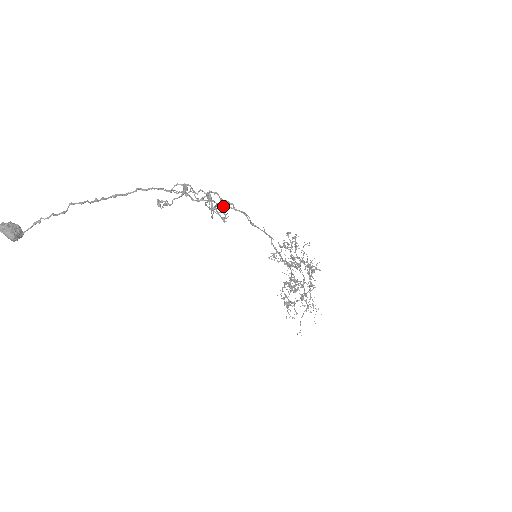
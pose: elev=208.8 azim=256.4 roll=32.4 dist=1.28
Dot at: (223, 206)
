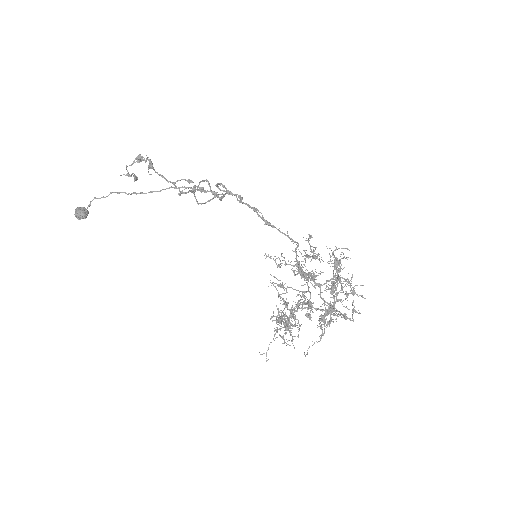
Dot at: (202, 188)
